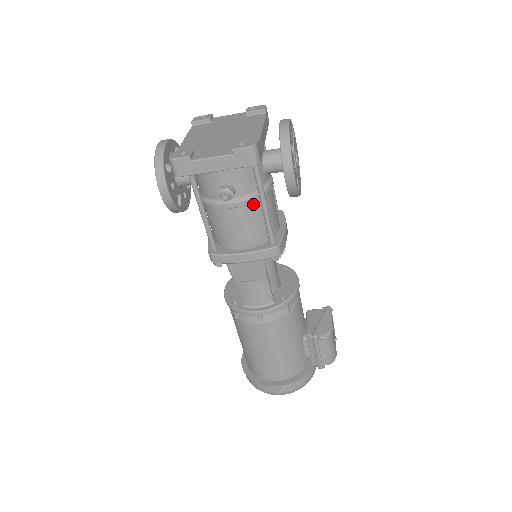
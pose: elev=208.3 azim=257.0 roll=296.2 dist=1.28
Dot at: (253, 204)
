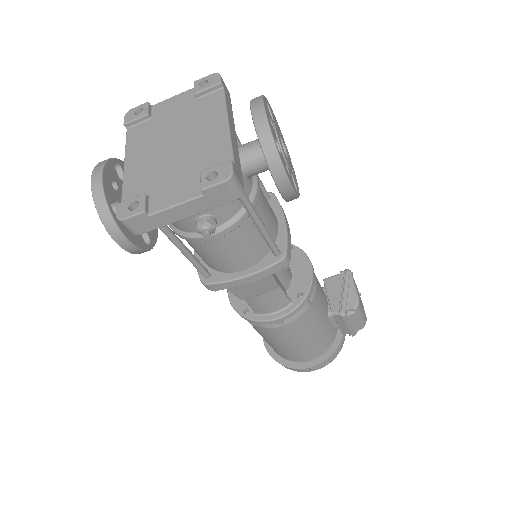
Dot at: (243, 223)
